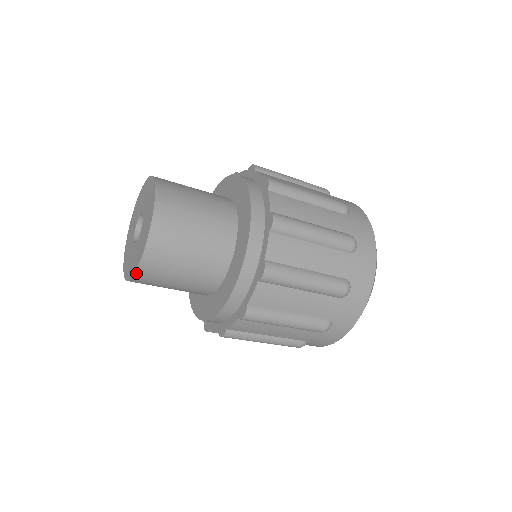
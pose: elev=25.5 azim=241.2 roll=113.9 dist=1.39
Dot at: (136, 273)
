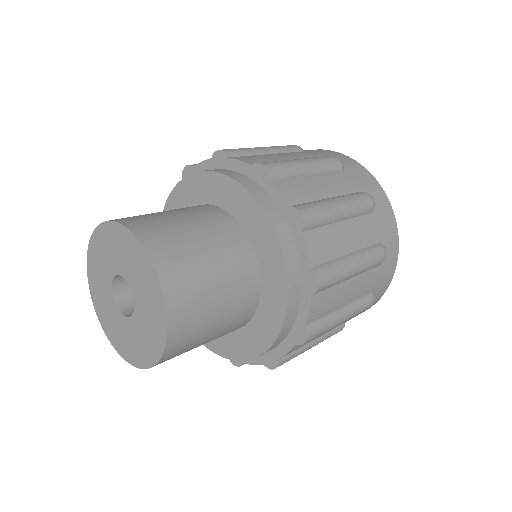
Dot at: (161, 359)
